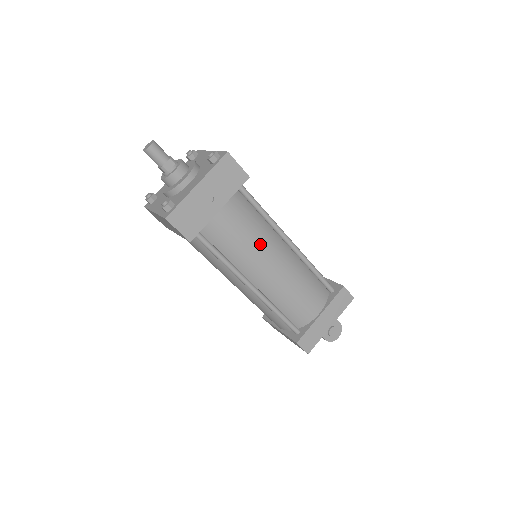
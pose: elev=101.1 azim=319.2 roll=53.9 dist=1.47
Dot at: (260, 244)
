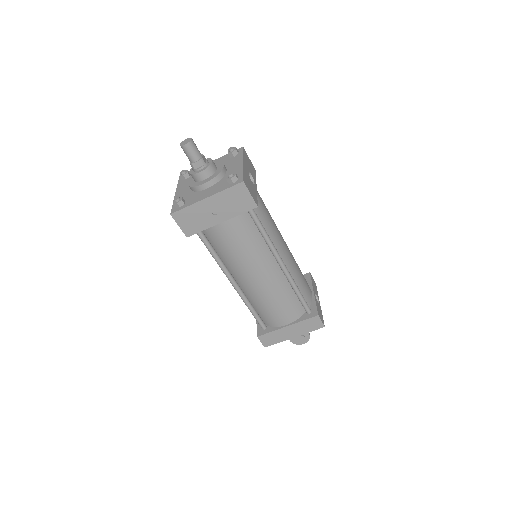
Dot at: (250, 258)
